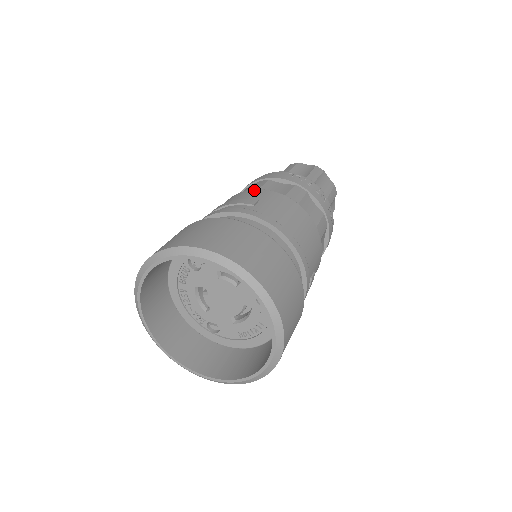
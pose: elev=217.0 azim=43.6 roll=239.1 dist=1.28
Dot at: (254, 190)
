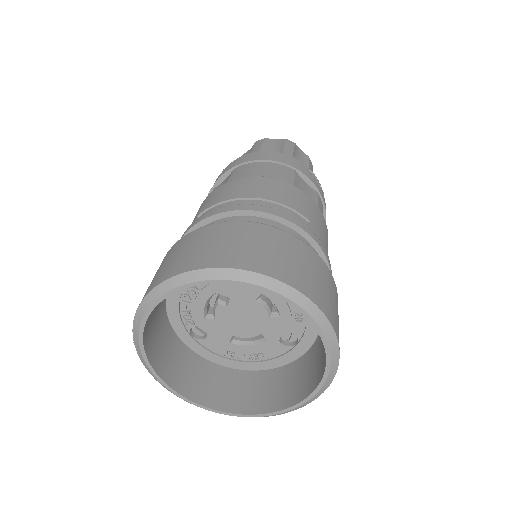
Dot at: (296, 188)
